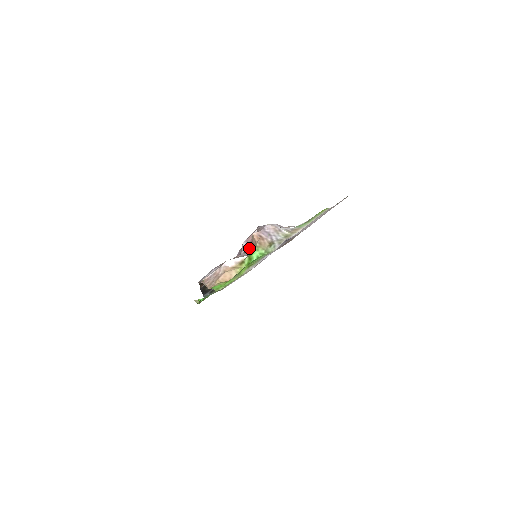
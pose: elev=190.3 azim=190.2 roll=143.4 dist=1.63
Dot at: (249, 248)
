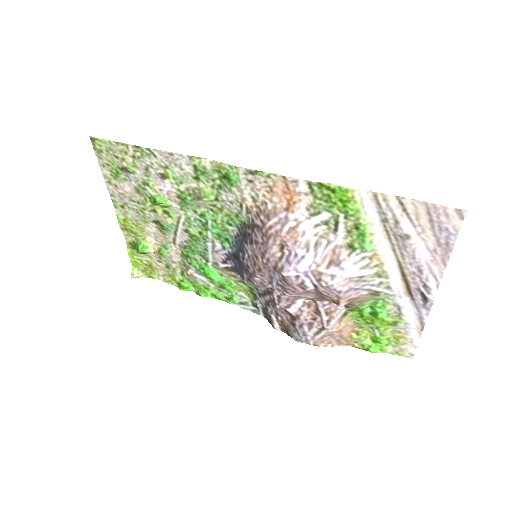
Dot at: (326, 301)
